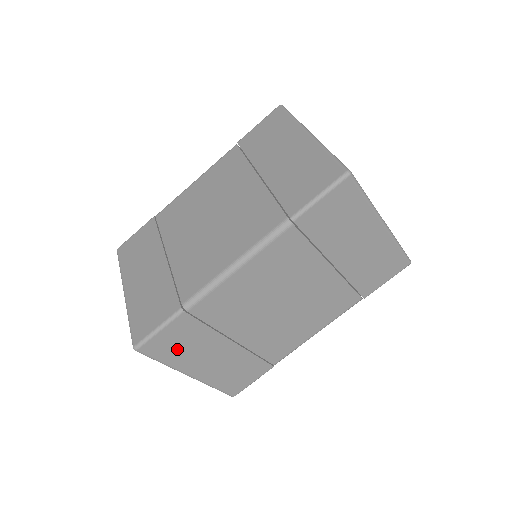
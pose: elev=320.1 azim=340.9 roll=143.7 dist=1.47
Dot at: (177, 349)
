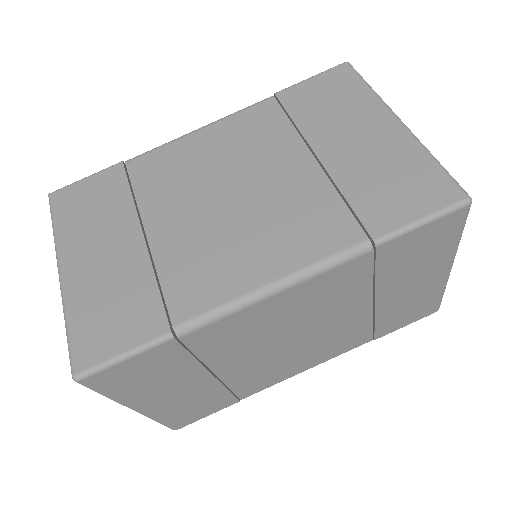
Dot at: (137, 381)
